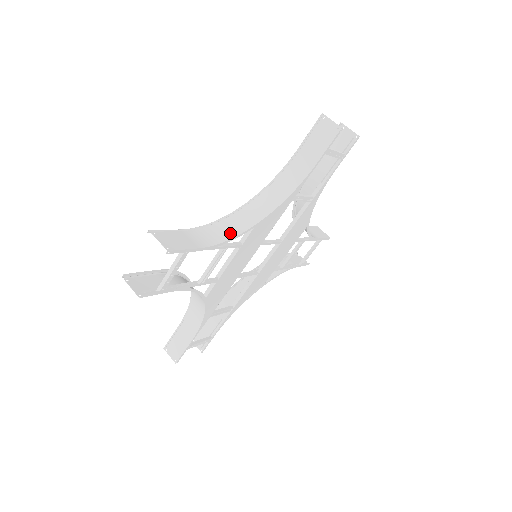
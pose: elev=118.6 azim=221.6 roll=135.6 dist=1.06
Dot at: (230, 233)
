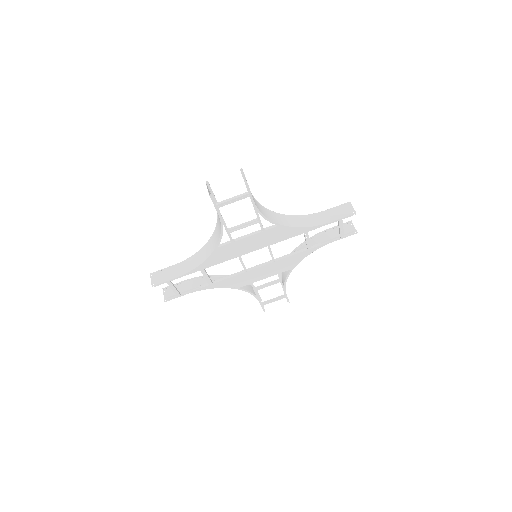
Dot at: (267, 215)
